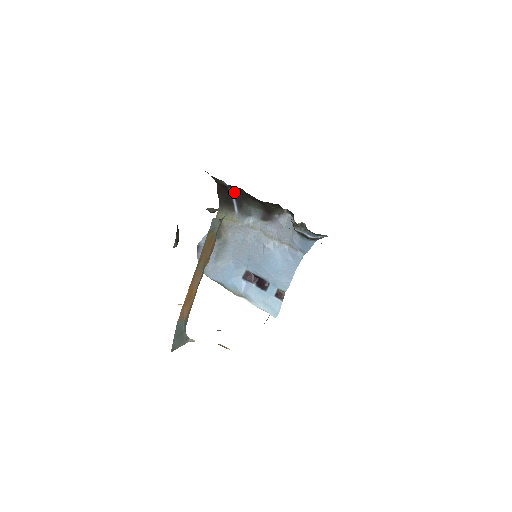
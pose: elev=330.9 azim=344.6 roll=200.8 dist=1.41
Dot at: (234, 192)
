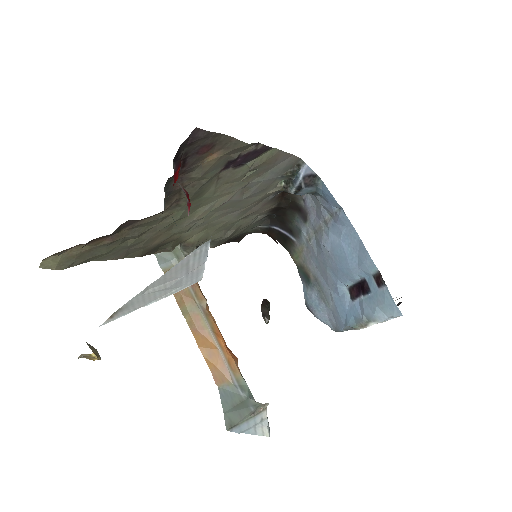
Dot at: (277, 226)
